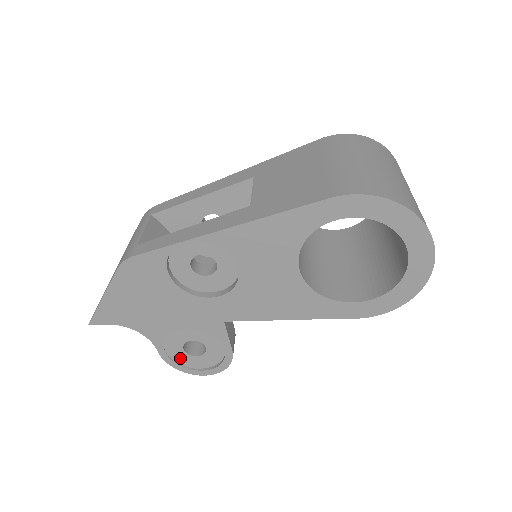
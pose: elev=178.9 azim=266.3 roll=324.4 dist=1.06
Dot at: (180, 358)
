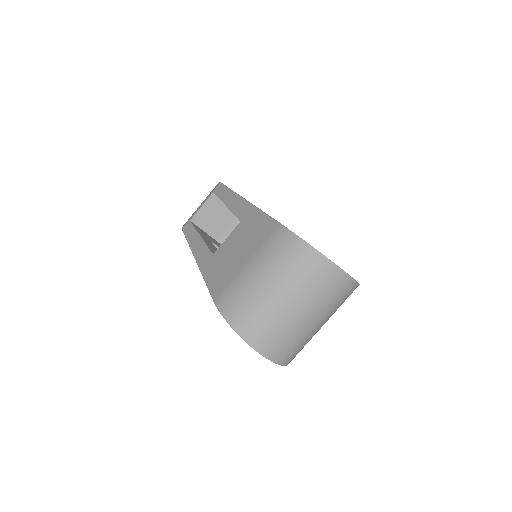
Dot at: occluded
